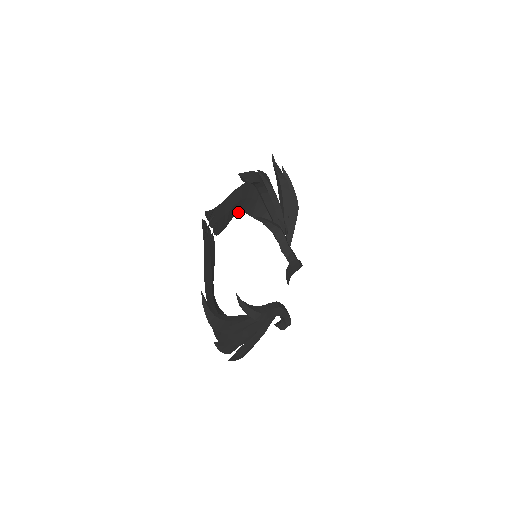
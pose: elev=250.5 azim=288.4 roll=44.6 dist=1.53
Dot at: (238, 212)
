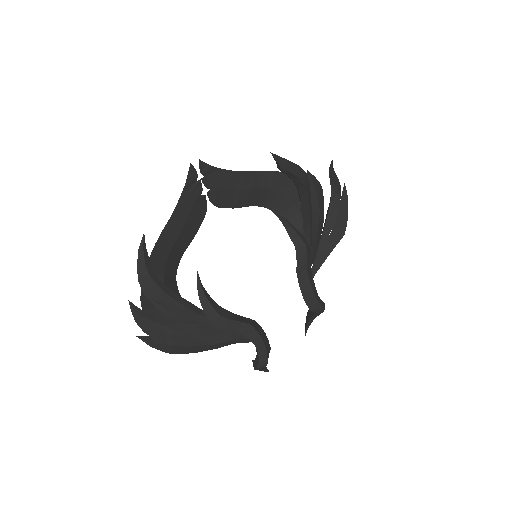
Dot at: (263, 205)
